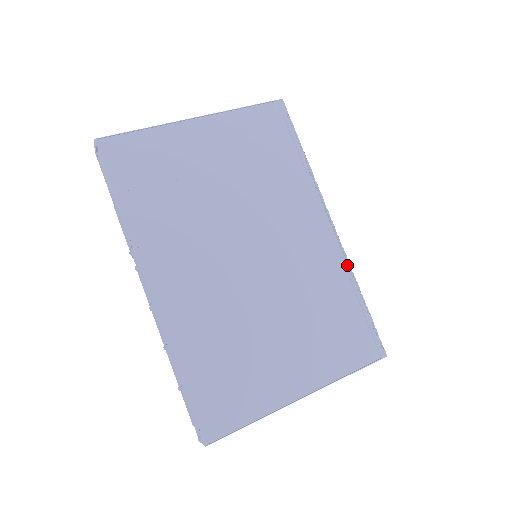
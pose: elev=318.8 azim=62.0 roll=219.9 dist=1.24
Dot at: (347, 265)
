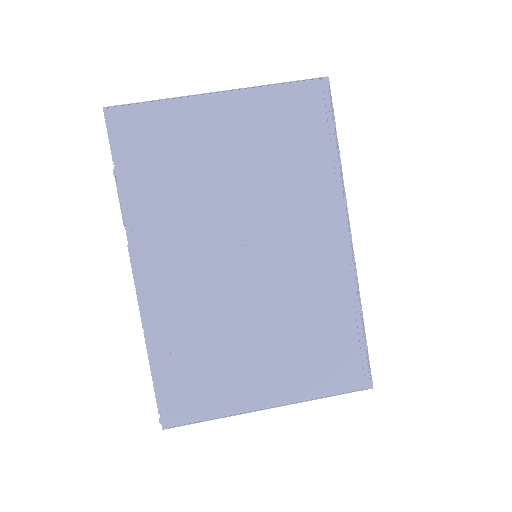
Dot at: (356, 284)
